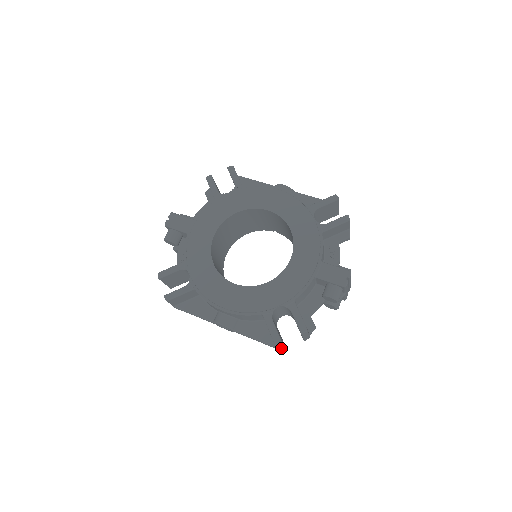
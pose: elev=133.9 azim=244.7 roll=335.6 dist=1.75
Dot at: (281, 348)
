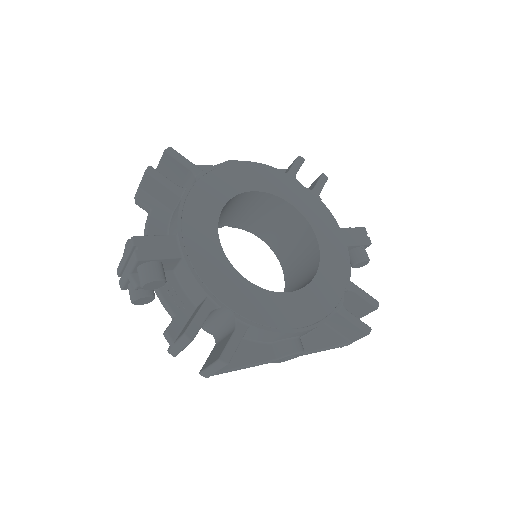
Dot at: occluded
